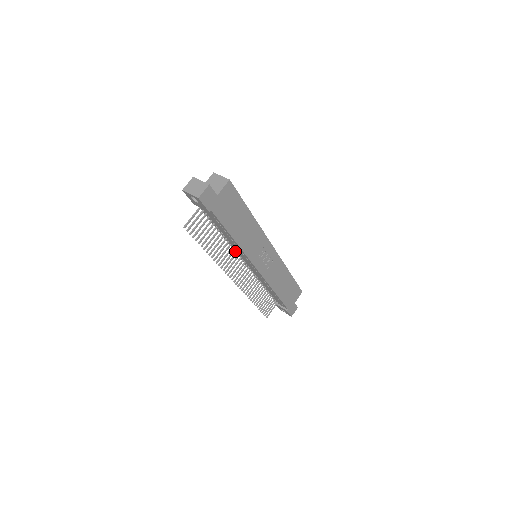
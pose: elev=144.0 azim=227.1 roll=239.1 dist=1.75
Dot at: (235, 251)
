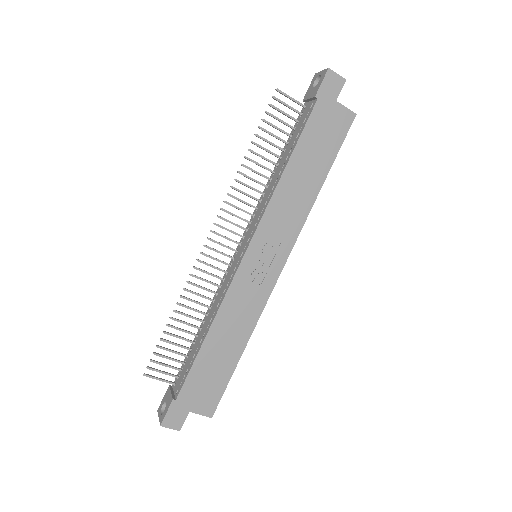
Dot at: (252, 216)
